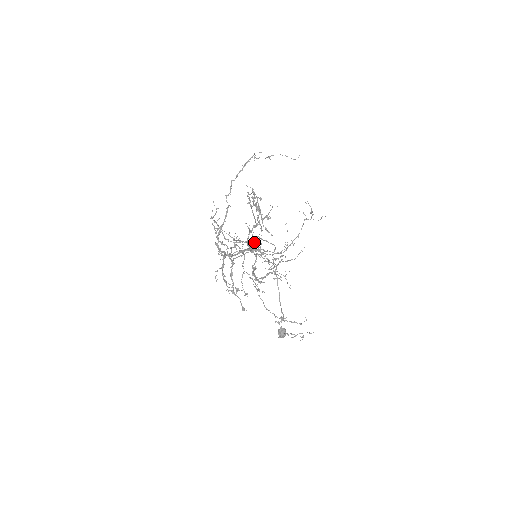
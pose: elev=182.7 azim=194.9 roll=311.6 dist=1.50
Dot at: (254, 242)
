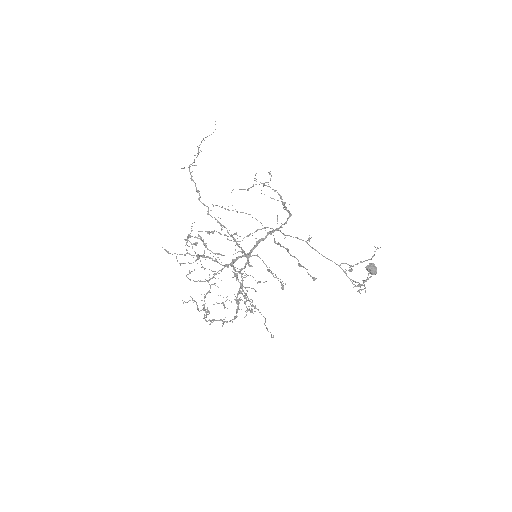
Dot at: occluded
